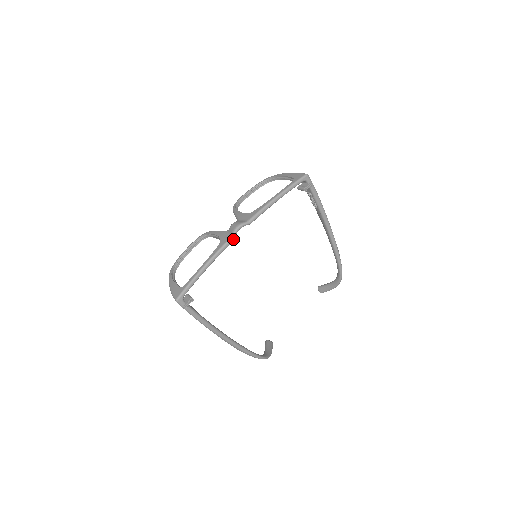
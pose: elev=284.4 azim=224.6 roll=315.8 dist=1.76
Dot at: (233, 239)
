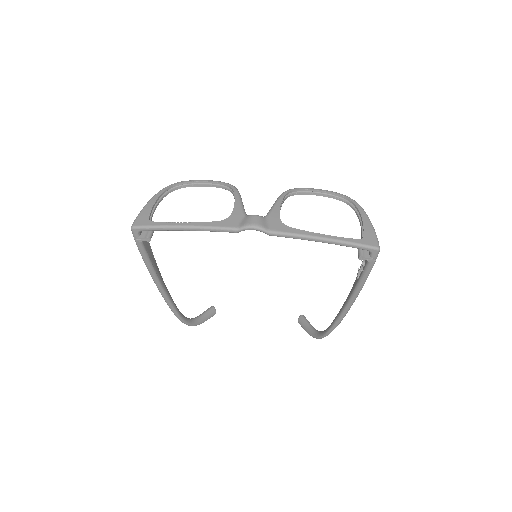
Dot at: (237, 231)
